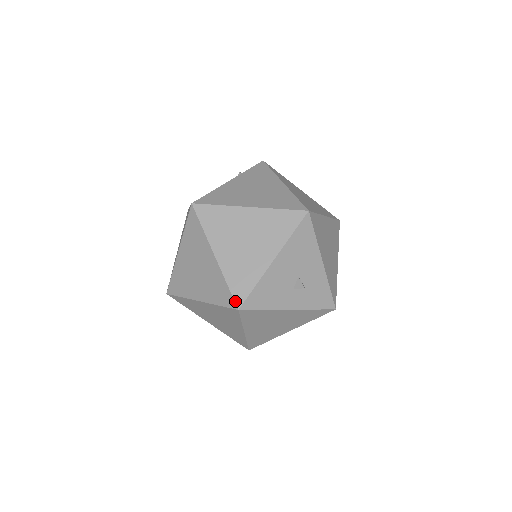
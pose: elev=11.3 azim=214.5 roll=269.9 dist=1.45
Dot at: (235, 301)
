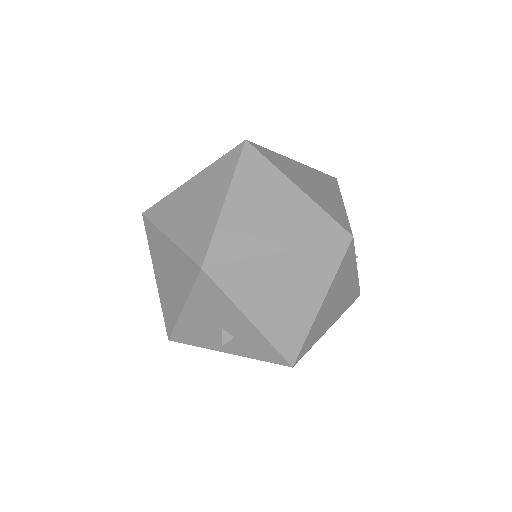
Dot at: (166, 331)
